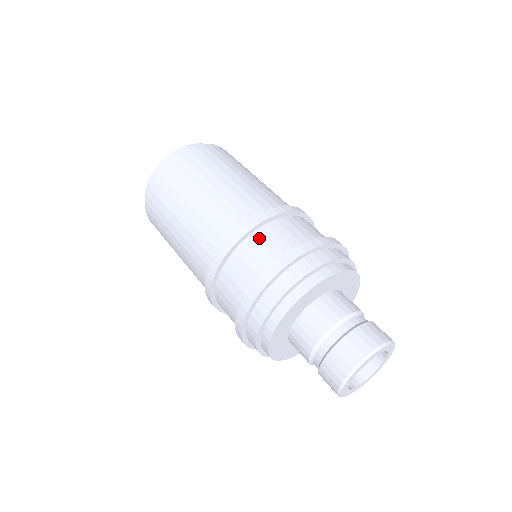
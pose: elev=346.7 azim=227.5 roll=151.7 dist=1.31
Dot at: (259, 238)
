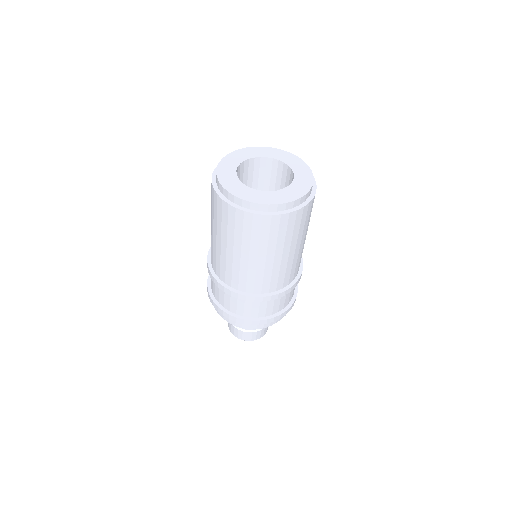
Dot at: occluded
